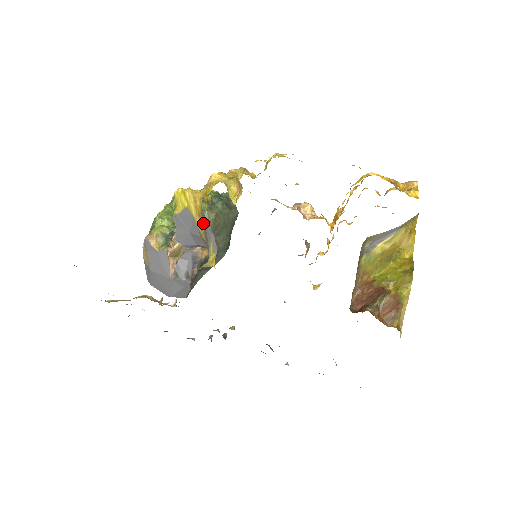
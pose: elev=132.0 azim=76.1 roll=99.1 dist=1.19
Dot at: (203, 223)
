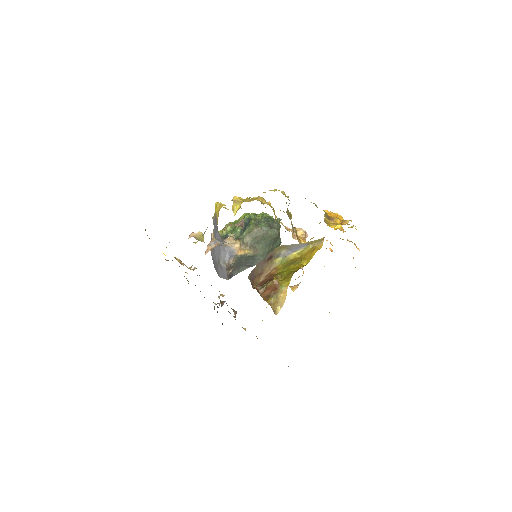
Dot at: occluded
